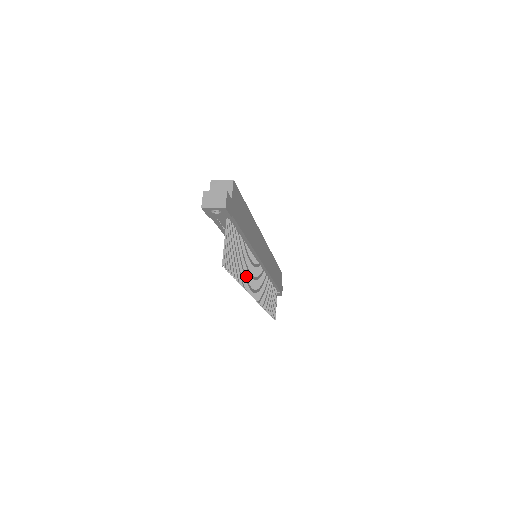
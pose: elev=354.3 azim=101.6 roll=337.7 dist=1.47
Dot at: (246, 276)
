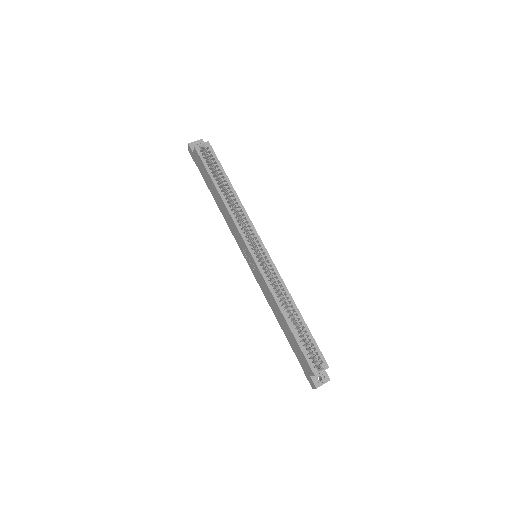
Dot at: occluded
